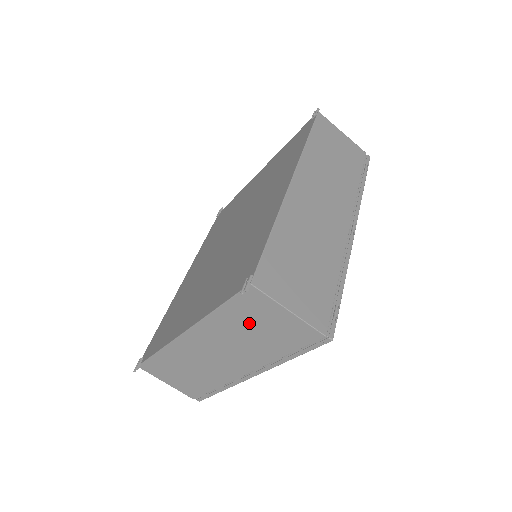
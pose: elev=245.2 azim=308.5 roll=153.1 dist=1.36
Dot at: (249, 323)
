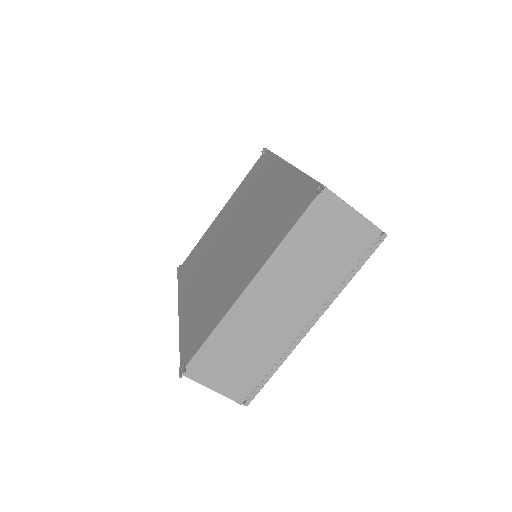
Dot at: (318, 240)
